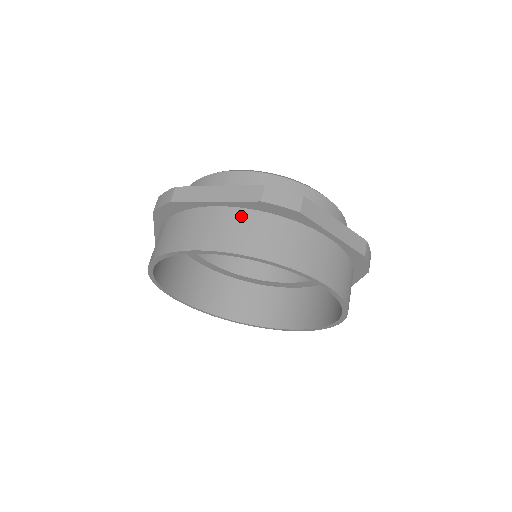
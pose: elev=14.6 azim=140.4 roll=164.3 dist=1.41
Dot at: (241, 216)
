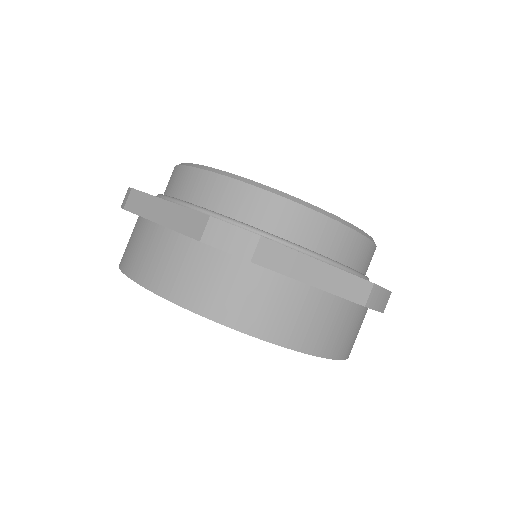
Dot at: (186, 249)
